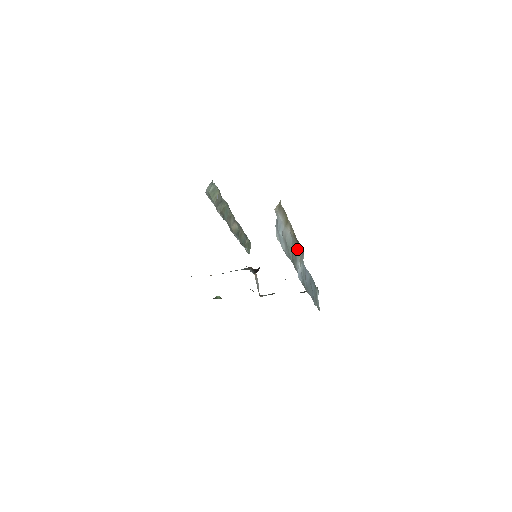
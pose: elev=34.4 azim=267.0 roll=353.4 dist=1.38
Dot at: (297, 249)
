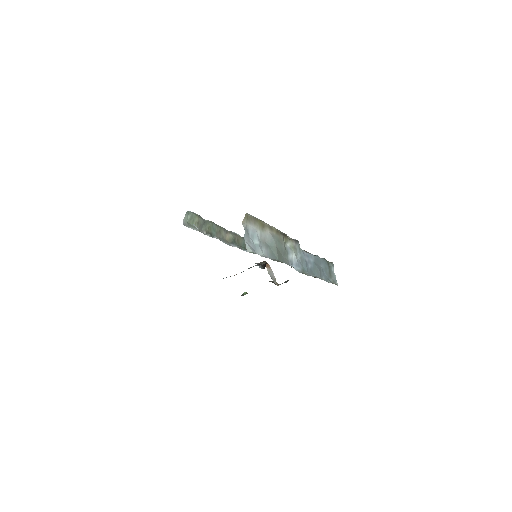
Dot at: (287, 242)
